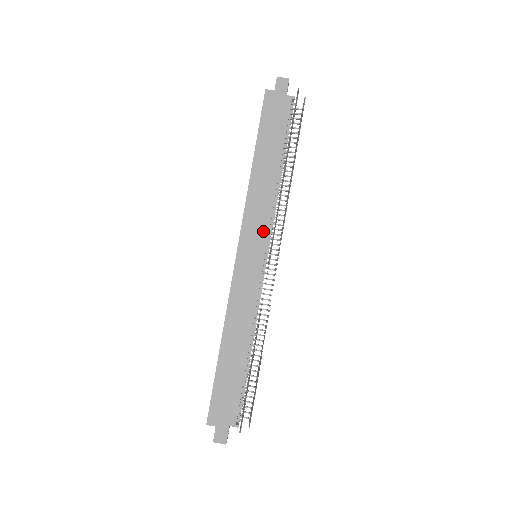
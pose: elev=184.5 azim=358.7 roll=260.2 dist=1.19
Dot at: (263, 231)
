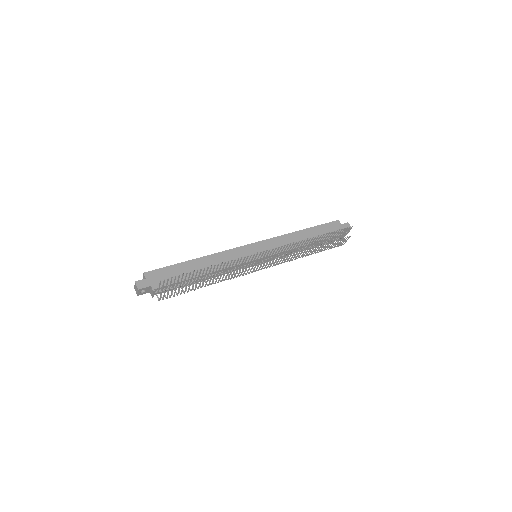
Dot at: (272, 251)
